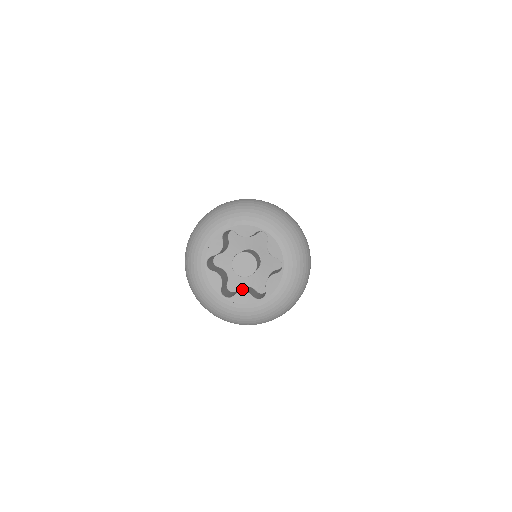
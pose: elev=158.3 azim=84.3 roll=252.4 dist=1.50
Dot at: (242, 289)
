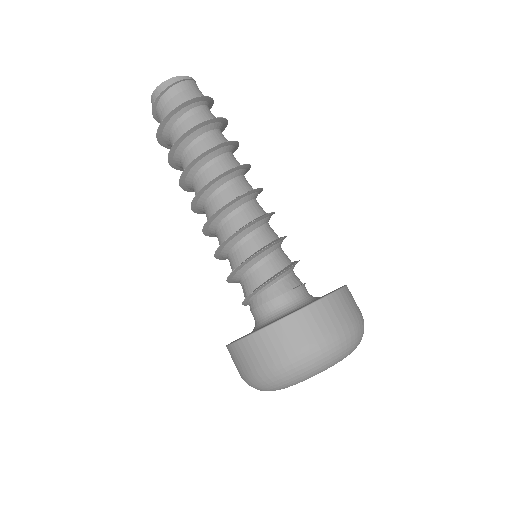
Dot at: occluded
